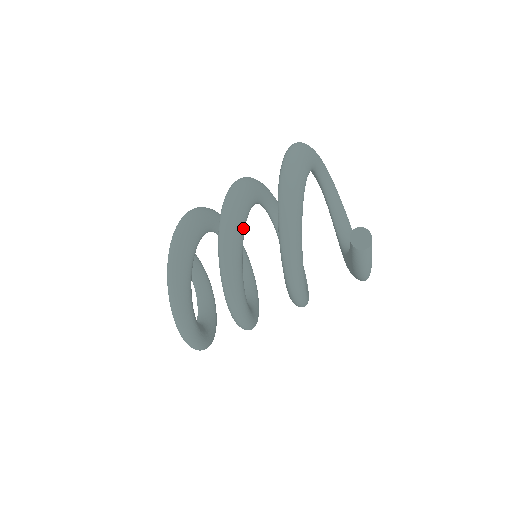
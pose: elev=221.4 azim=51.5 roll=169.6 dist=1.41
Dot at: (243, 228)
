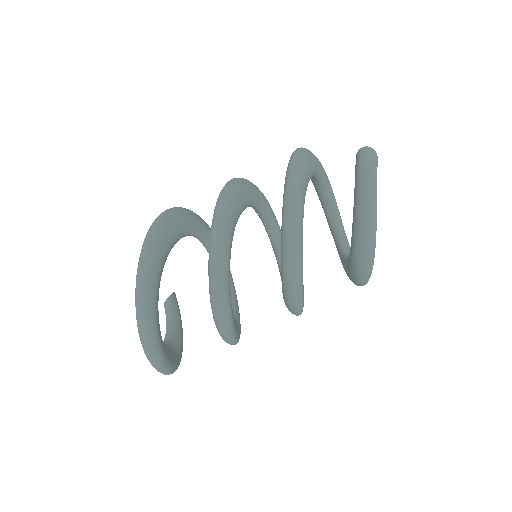
Dot at: (257, 195)
